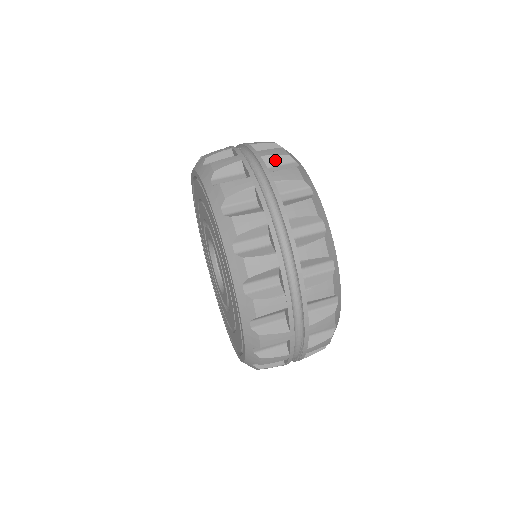
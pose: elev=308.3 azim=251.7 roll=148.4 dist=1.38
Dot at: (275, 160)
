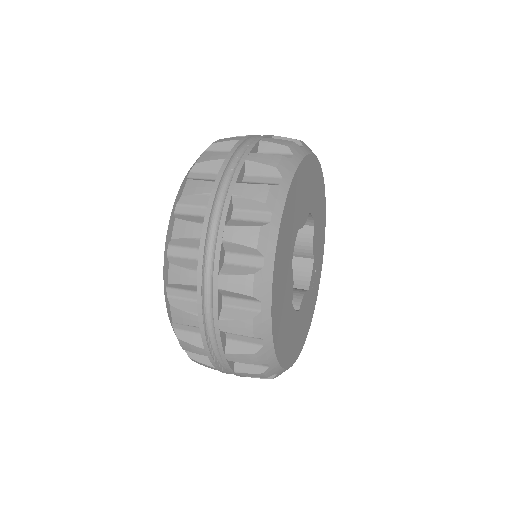
Dot at: (272, 148)
